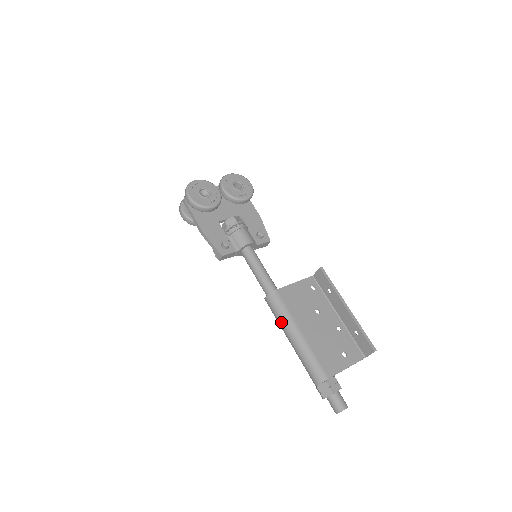
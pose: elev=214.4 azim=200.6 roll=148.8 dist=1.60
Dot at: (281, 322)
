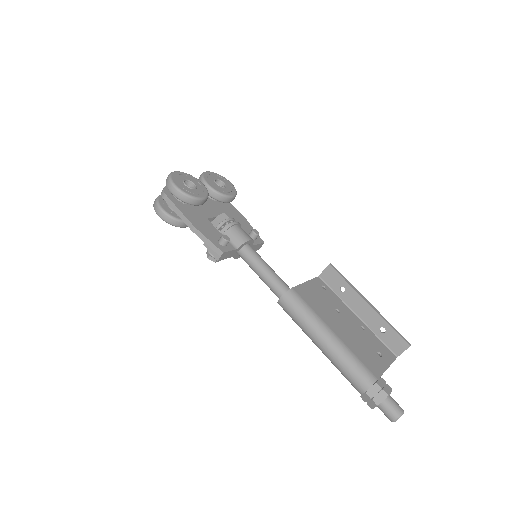
Dot at: (306, 323)
